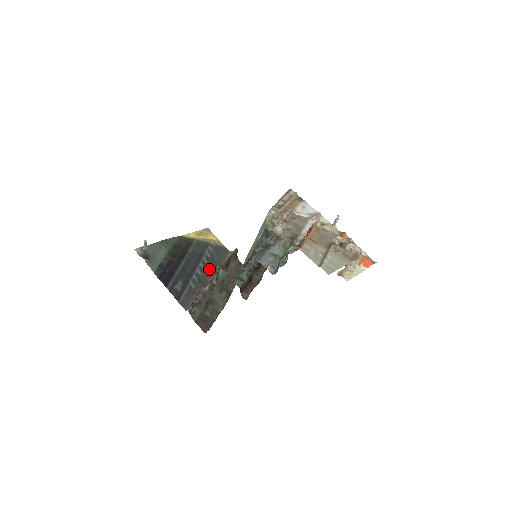
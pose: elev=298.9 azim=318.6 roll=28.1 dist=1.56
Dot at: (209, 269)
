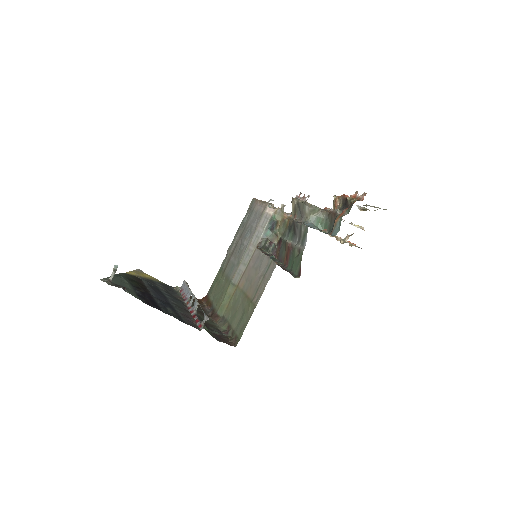
Dot at: (177, 299)
